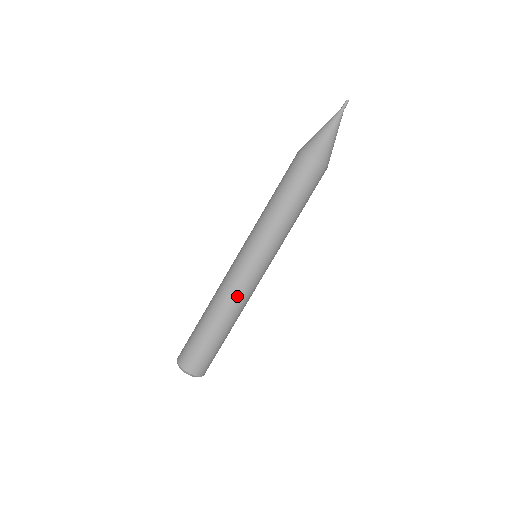
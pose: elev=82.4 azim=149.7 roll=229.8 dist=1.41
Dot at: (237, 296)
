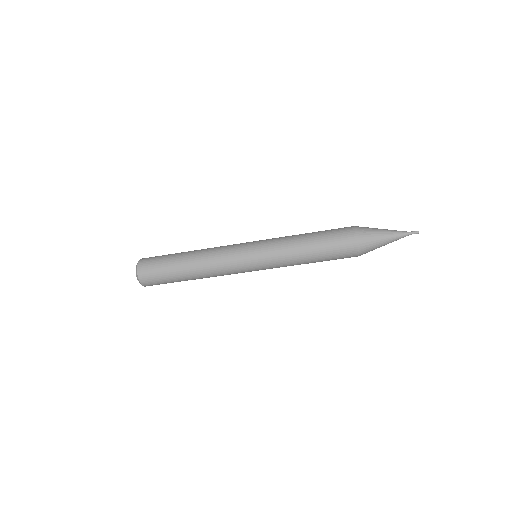
Dot at: (219, 273)
